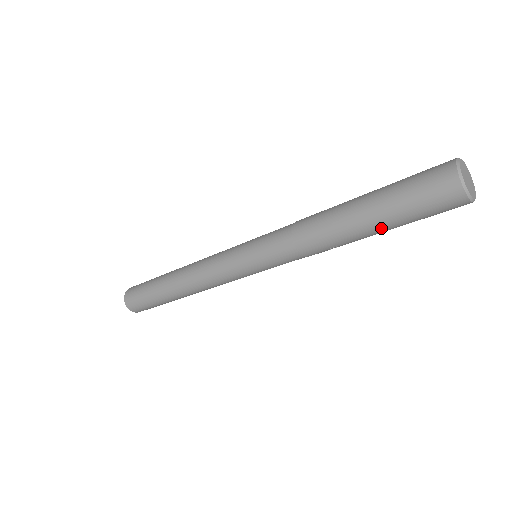
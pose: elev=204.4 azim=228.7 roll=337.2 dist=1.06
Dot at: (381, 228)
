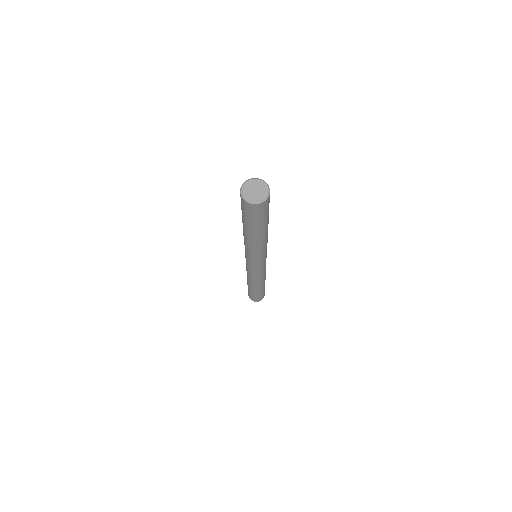
Dot at: (248, 227)
